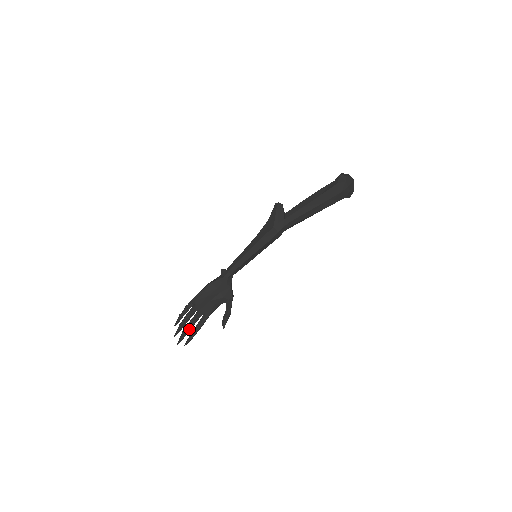
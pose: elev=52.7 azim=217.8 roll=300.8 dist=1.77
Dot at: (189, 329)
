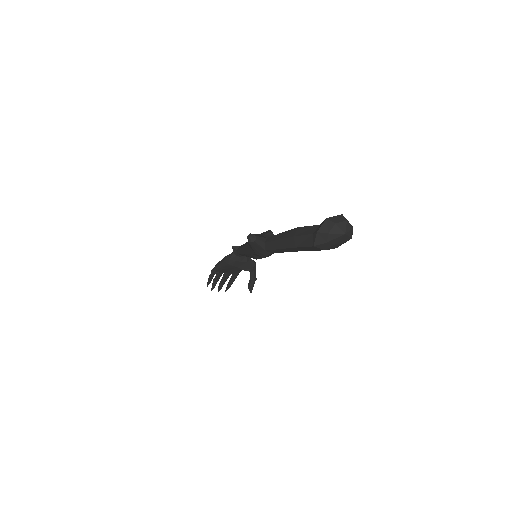
Dot at: (224, 282)
